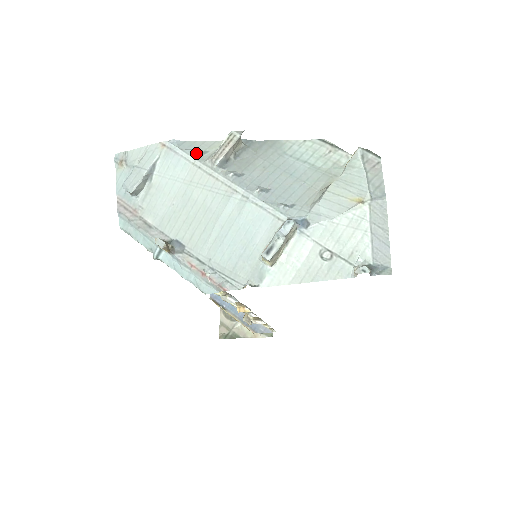
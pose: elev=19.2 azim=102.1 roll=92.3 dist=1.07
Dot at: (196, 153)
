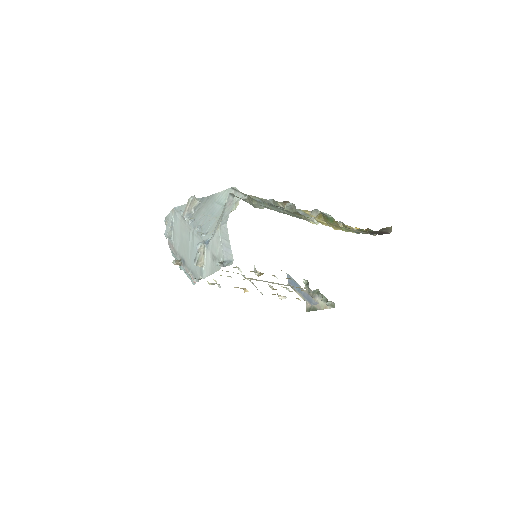
Dot at: (181, 212)
